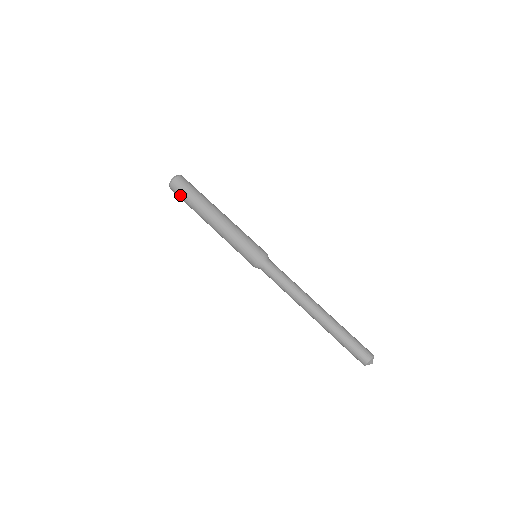
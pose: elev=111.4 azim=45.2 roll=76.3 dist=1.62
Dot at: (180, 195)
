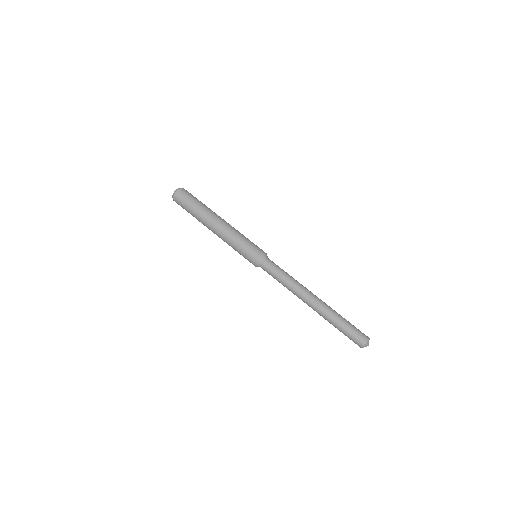
Dot at: (184, 203)
